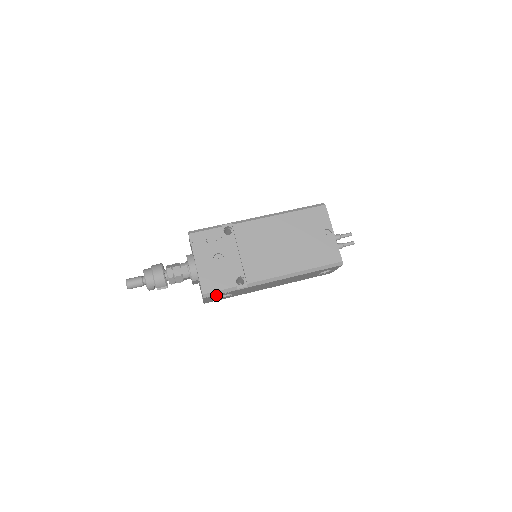
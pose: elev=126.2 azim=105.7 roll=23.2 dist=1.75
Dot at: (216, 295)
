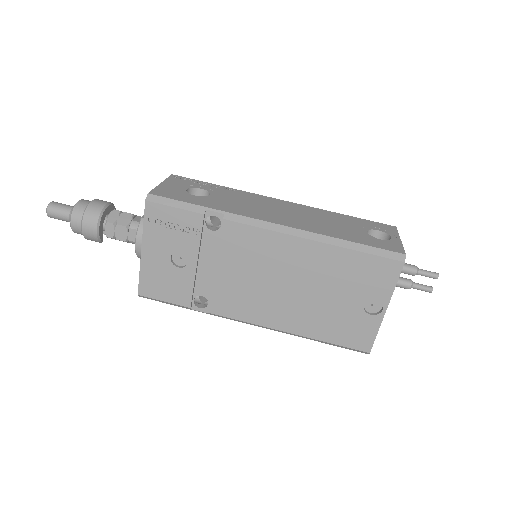
Dot at: occluded
